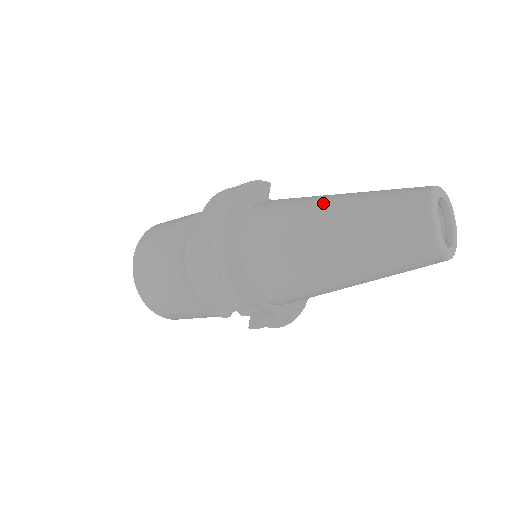
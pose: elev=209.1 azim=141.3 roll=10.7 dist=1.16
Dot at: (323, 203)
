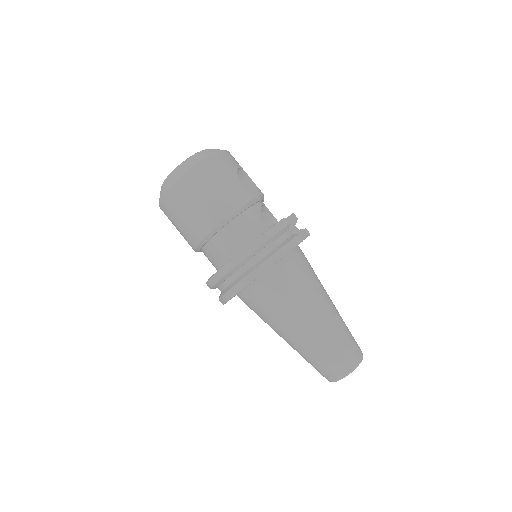
Dot at: (308, 319)
